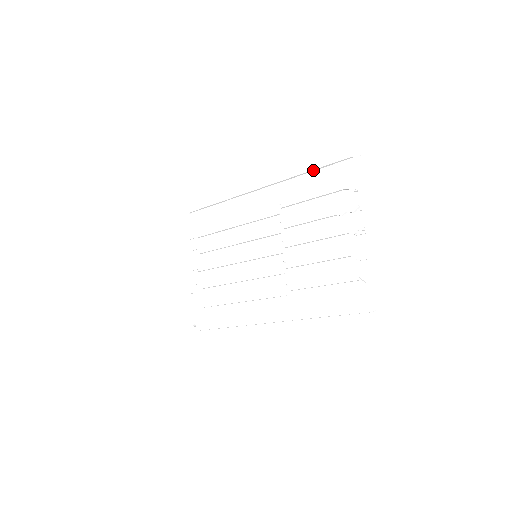
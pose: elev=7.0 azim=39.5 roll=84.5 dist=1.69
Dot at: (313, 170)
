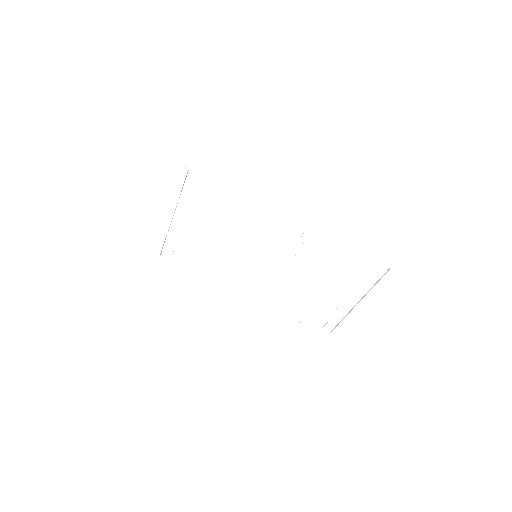
Dot at: (352, 245)
